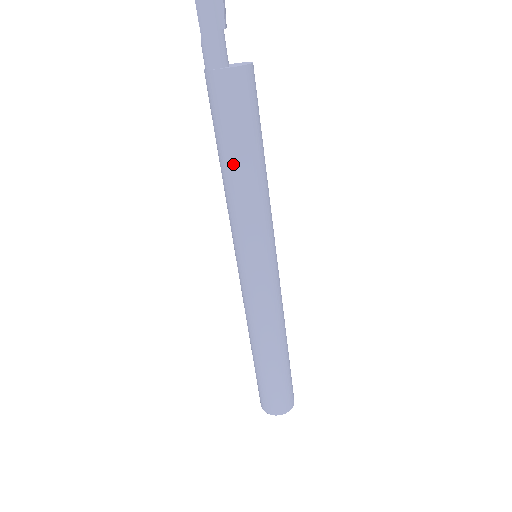
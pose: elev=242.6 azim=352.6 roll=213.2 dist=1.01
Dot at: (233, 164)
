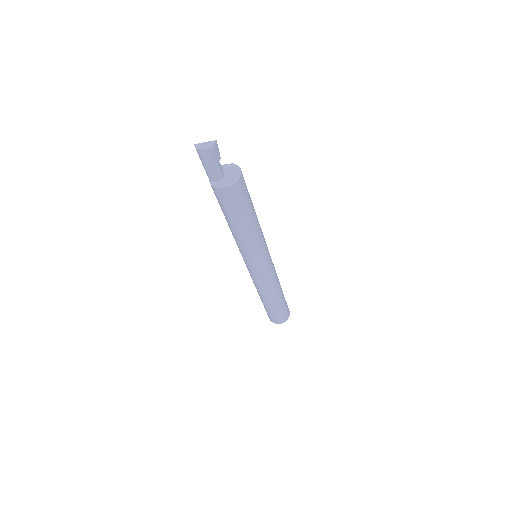
Dot at: (228, 223)
